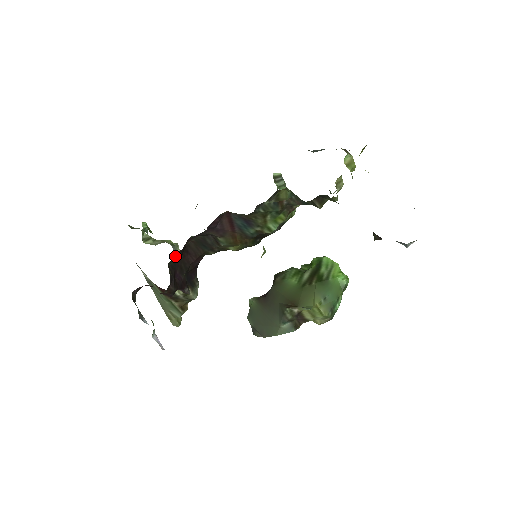
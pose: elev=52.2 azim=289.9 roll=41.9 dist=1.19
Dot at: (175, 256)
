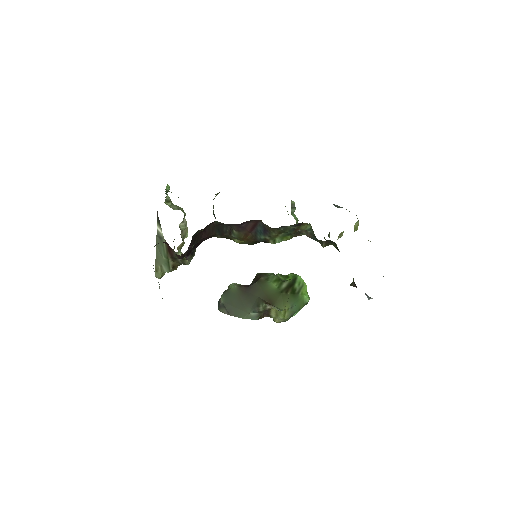
Dot at: (199, 231)
